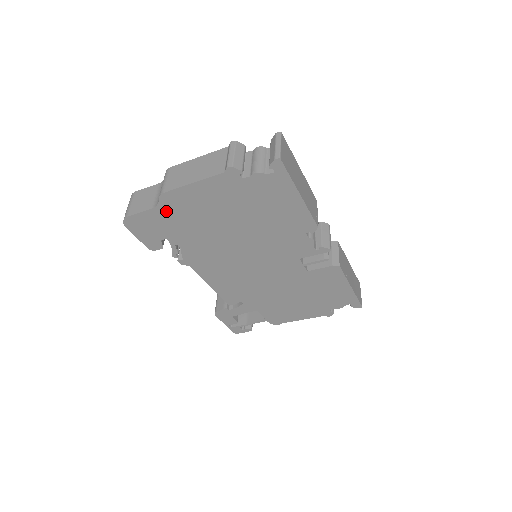
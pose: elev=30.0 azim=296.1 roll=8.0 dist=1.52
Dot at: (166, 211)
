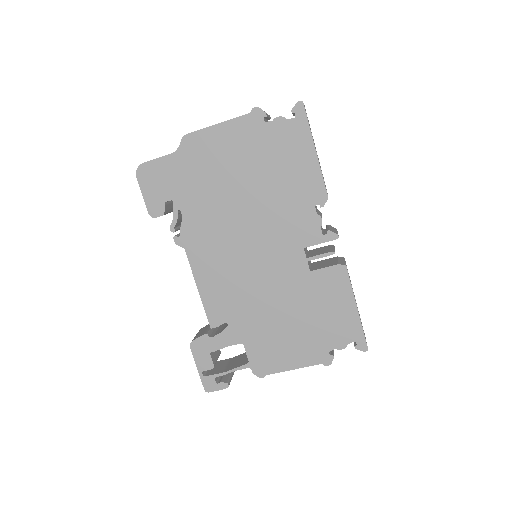
Dot at: (183, 159)
